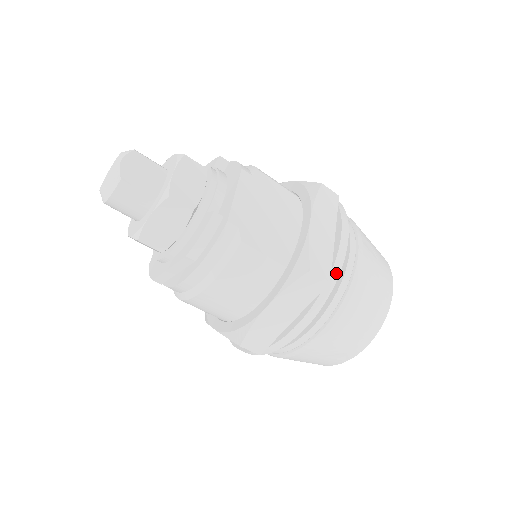
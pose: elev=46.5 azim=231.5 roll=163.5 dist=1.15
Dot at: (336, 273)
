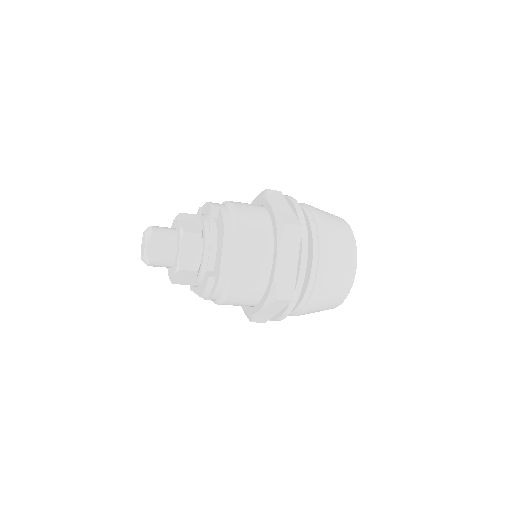
Dot at: (298, 292)
